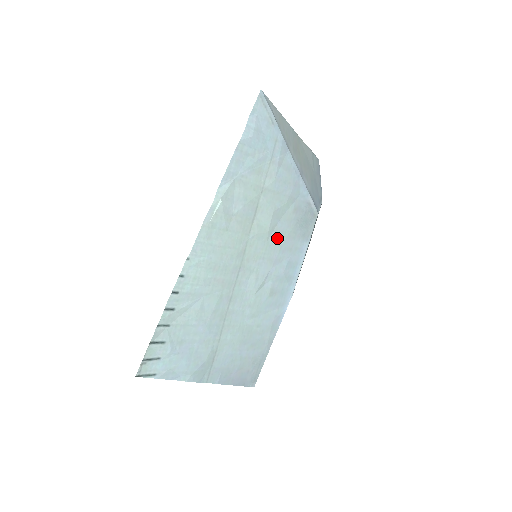
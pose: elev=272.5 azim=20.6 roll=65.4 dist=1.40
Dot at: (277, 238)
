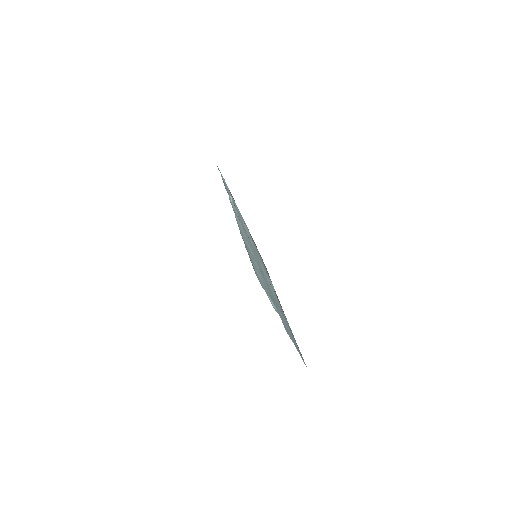
Dot at: (258, 254)
